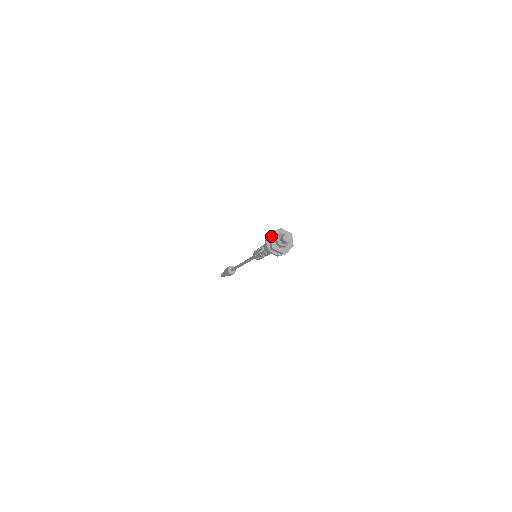
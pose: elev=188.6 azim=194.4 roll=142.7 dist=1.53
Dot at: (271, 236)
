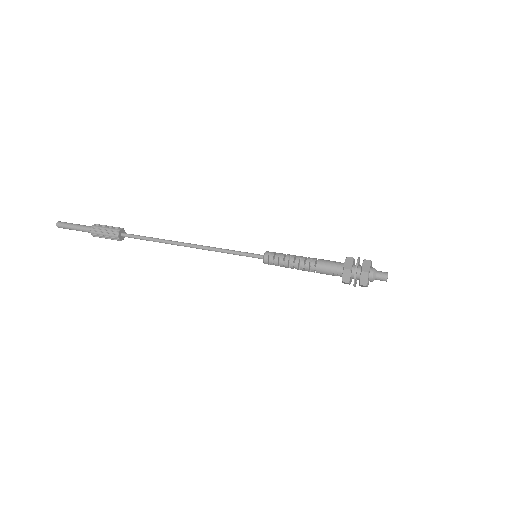
Dot at: (367, 286)
